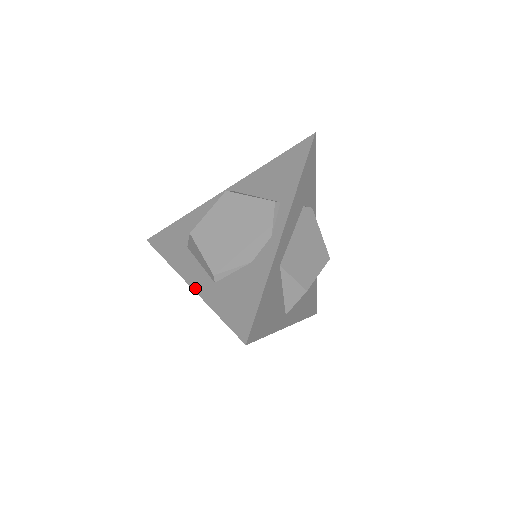
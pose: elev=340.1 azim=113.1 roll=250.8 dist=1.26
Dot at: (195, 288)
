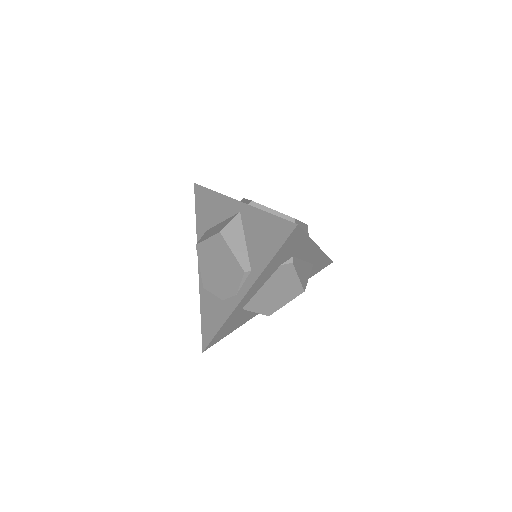
Dot at: (199, 277)
